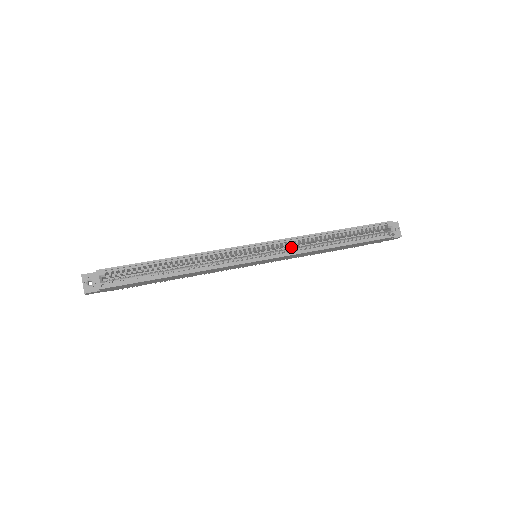
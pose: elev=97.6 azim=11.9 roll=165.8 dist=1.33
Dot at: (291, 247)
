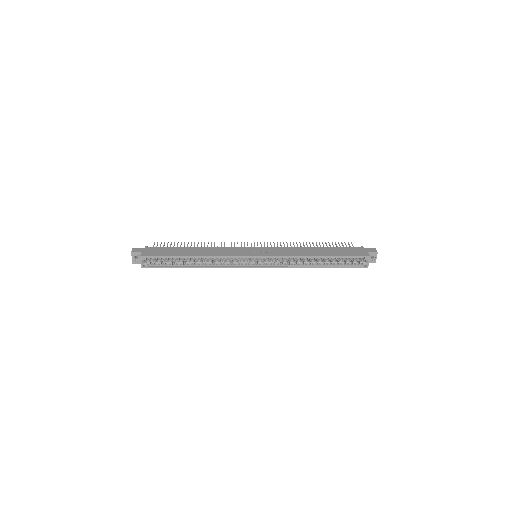
Dot at: occluded
